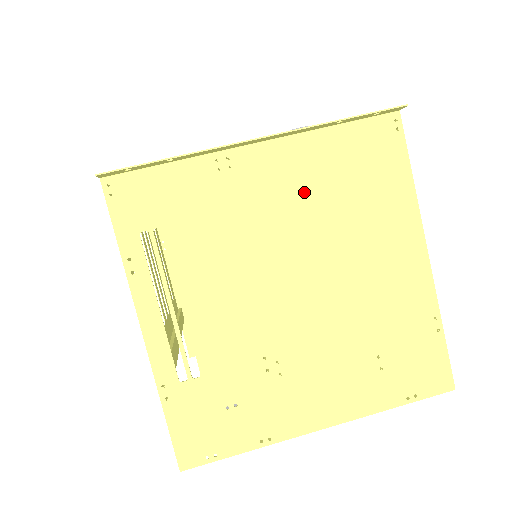
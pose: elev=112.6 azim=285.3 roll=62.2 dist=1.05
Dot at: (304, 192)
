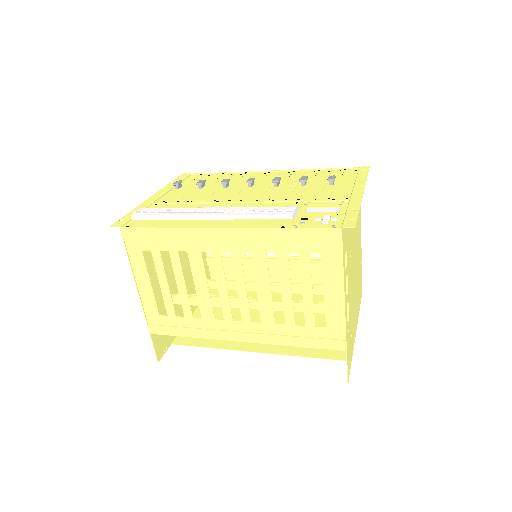
Dot at: occluded
